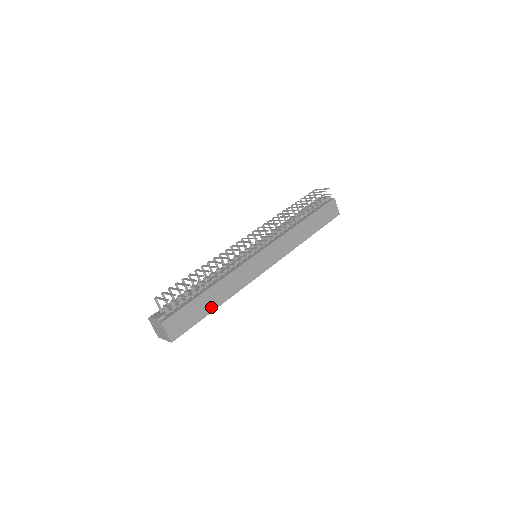
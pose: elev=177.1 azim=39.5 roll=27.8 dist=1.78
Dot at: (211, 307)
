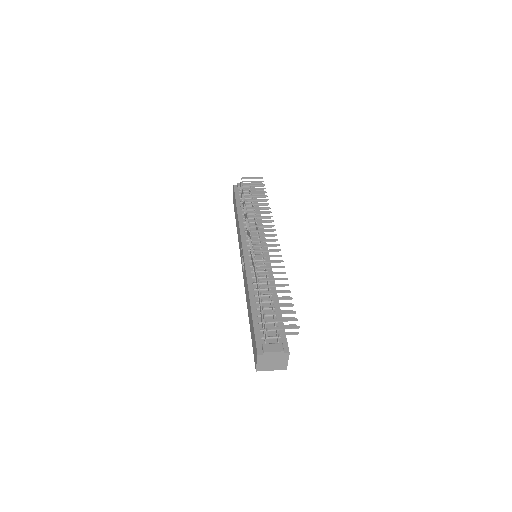
Dot at: occluded
